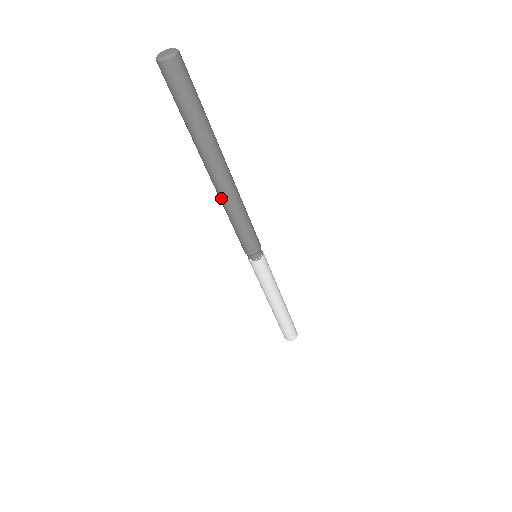
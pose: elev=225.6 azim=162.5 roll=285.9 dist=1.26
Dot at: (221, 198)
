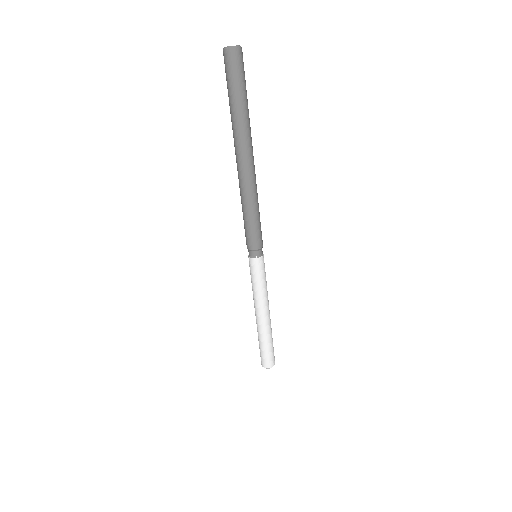
Dot at: (241, 183)
